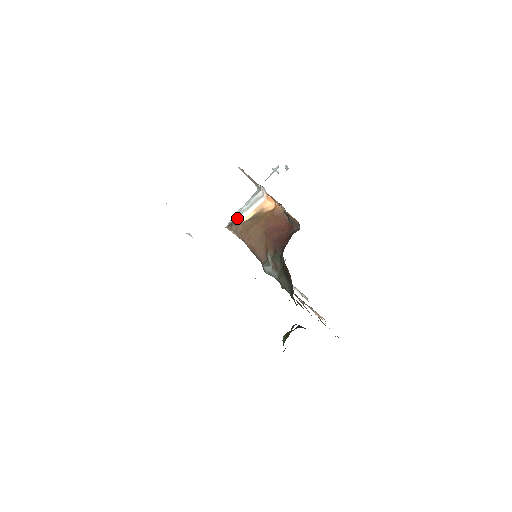
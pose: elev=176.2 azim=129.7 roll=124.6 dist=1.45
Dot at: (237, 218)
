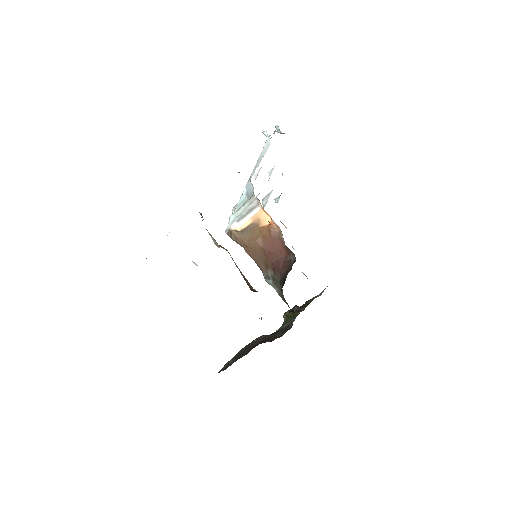
Dot at: (235, 224)
